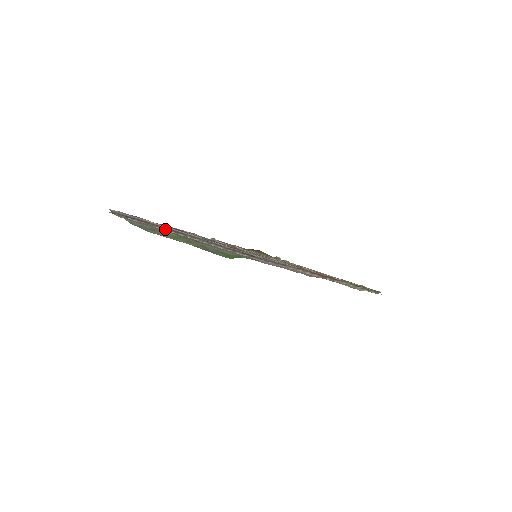
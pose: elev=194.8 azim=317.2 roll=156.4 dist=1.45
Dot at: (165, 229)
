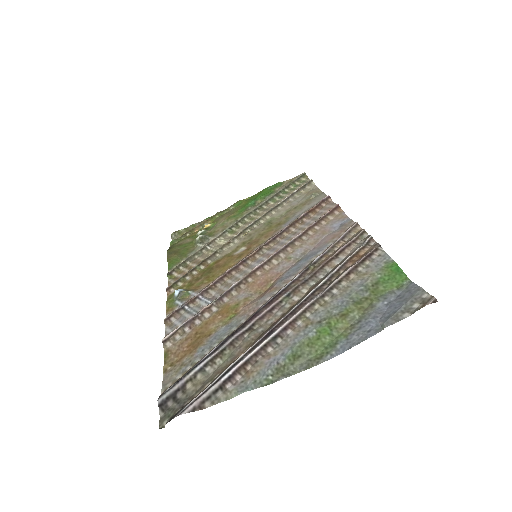
Dot at: (278, 340)
